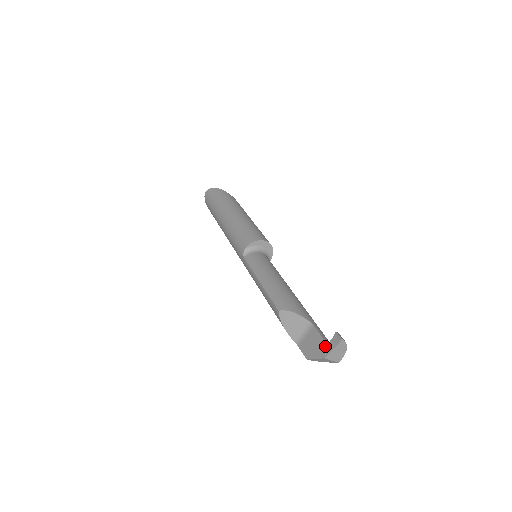
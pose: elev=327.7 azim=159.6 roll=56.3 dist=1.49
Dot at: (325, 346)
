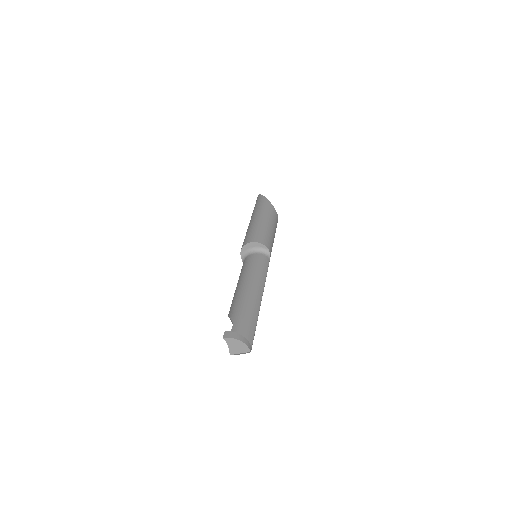
Dot at: occluded
